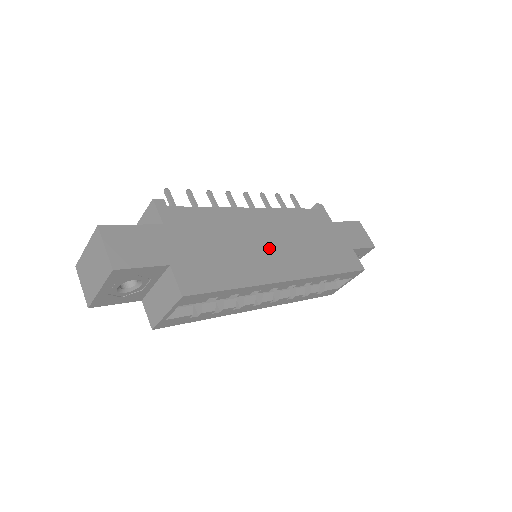
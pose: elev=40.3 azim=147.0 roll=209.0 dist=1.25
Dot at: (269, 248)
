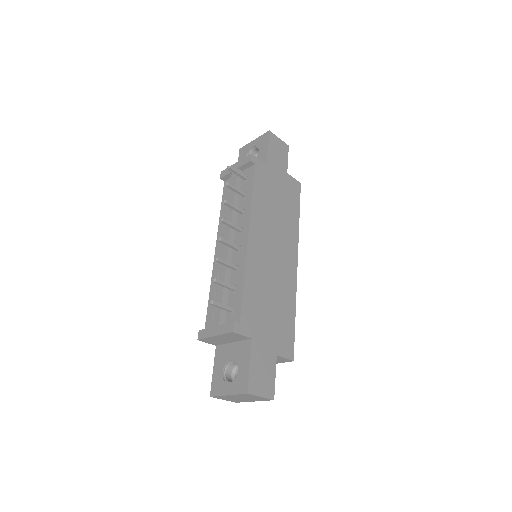
Dot at: (277, 259)
